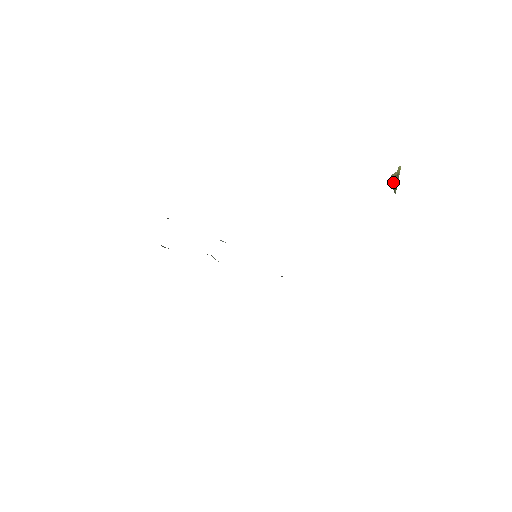
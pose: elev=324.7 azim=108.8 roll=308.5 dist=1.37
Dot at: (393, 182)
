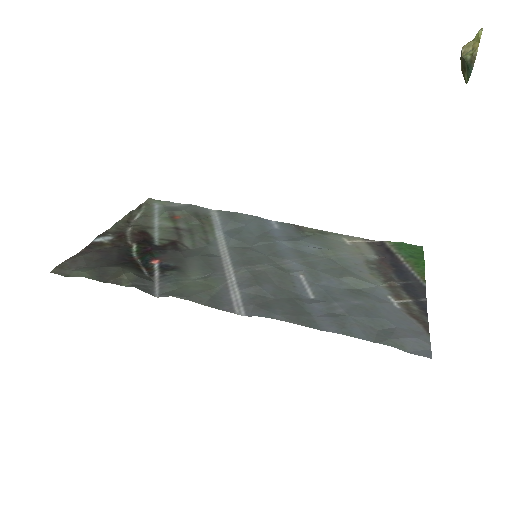
Dot at: (464, 66)
